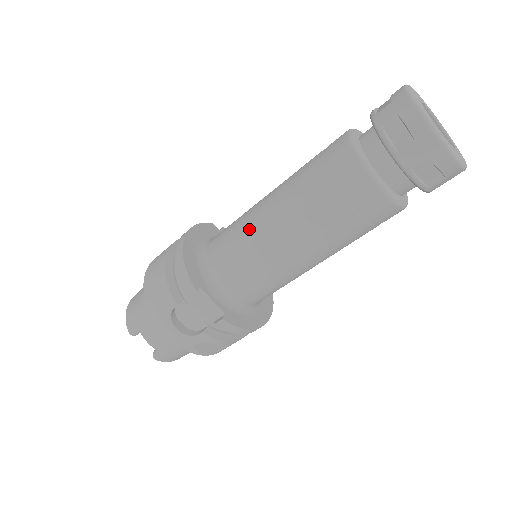
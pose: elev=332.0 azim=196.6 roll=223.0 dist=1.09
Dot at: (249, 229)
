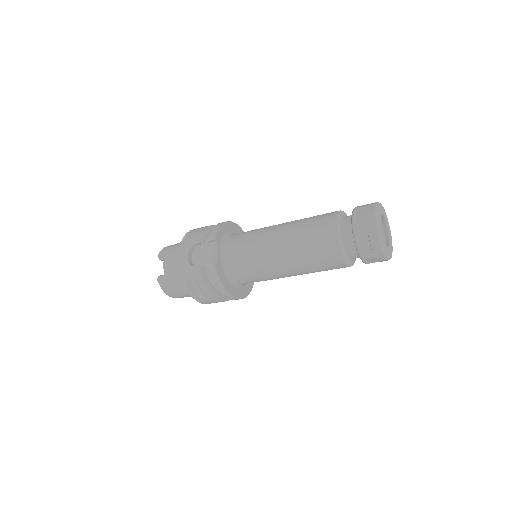
Dot at: (264, 229)
